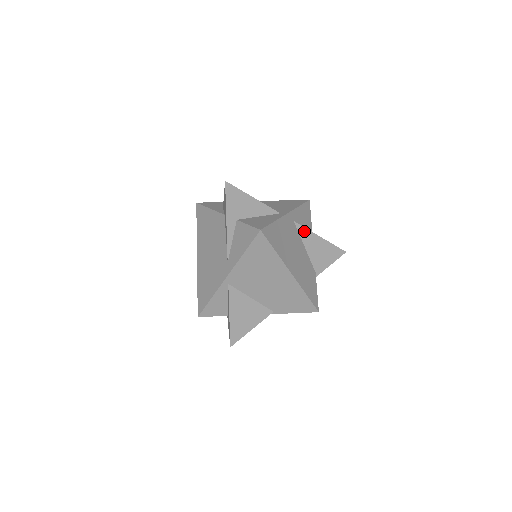
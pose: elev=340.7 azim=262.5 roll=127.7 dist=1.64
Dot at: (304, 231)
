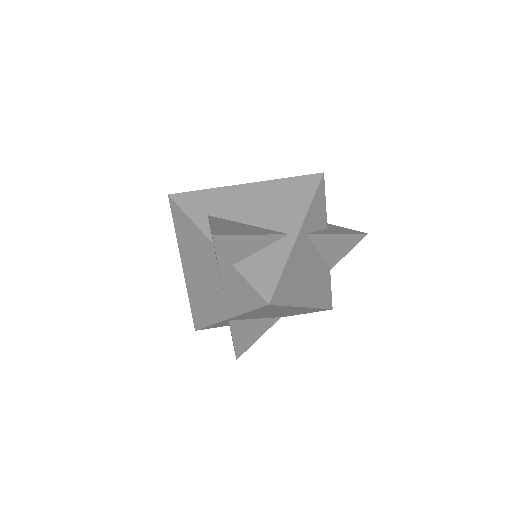
Dot at: (318, 237)
